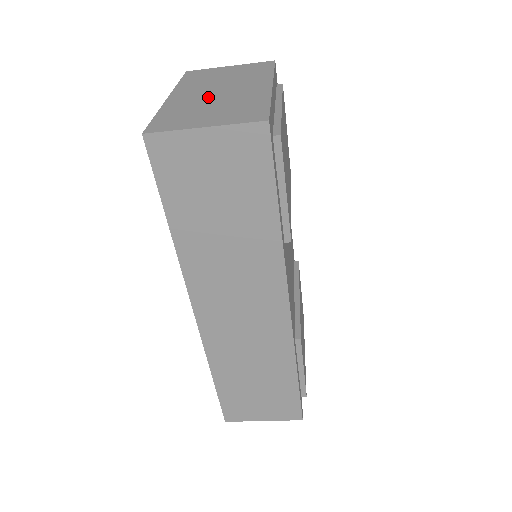
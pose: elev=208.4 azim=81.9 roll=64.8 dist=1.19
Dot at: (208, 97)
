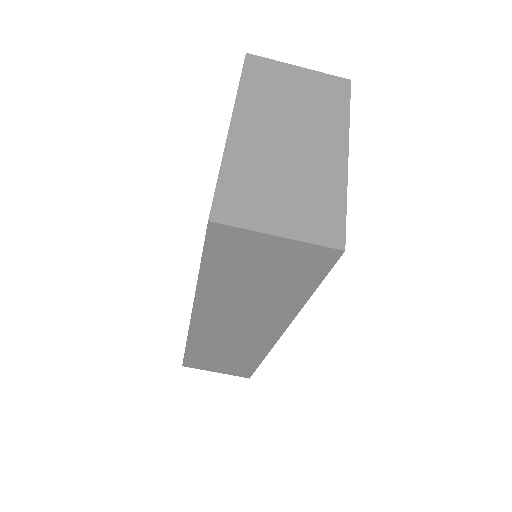
Dot at: (278, 152)
